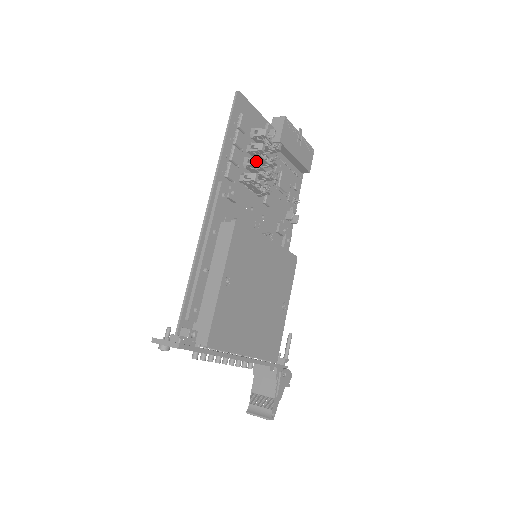
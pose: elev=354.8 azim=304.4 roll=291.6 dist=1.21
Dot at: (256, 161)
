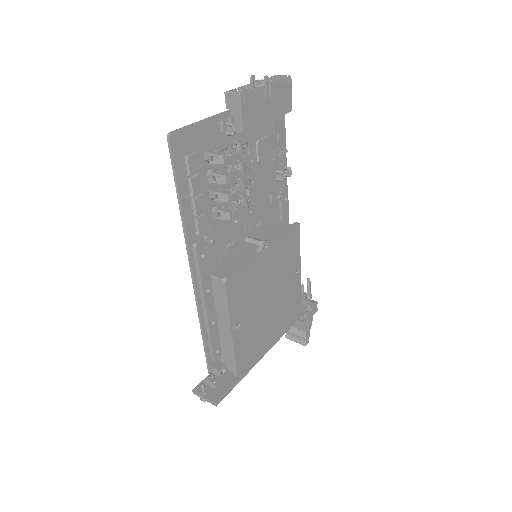
Dot at: (224, 198)
